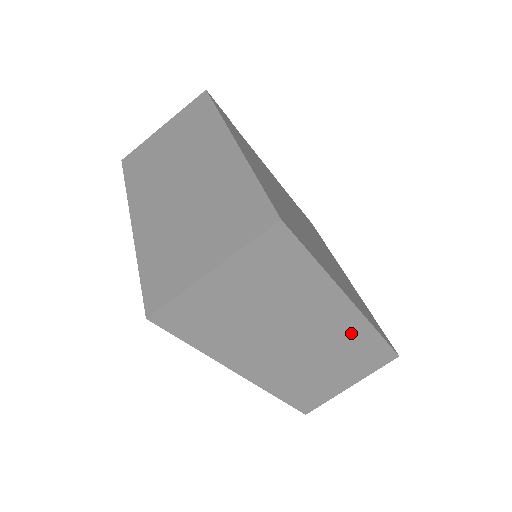
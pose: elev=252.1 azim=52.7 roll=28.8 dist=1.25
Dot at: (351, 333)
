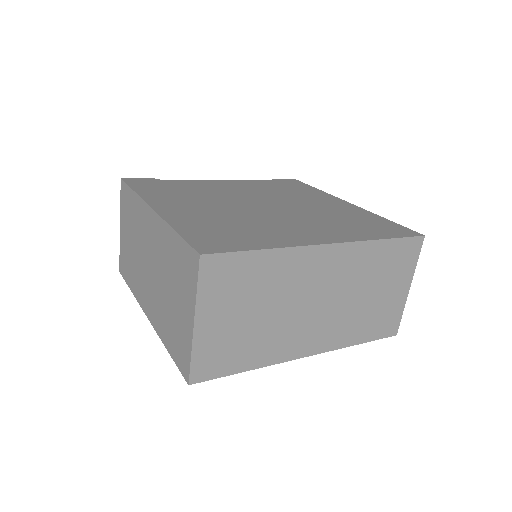
Dot at: (357, 260)
